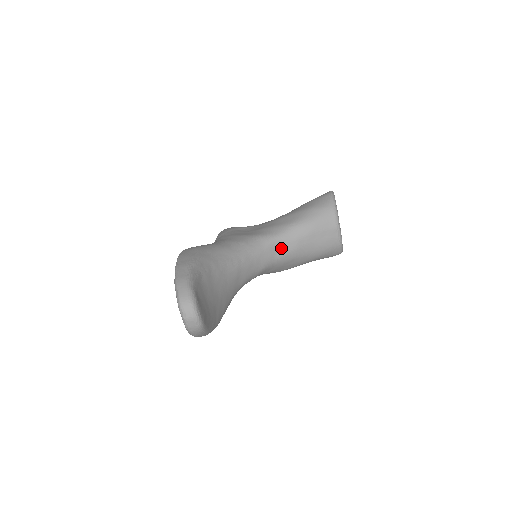
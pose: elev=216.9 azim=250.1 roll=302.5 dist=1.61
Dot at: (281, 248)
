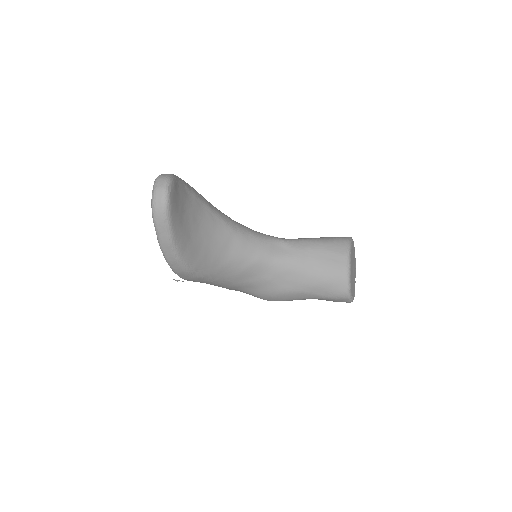
Dot at: (283, 251)
